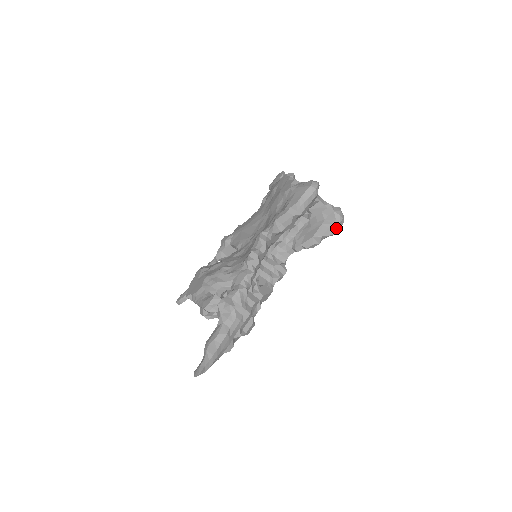
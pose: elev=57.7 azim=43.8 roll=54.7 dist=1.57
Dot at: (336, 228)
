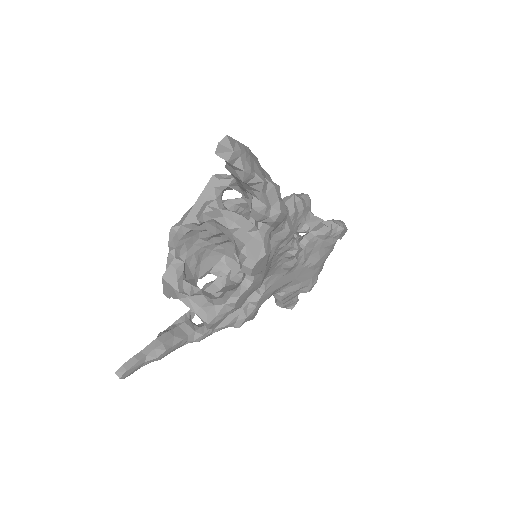
Dot at: (342, 224)
